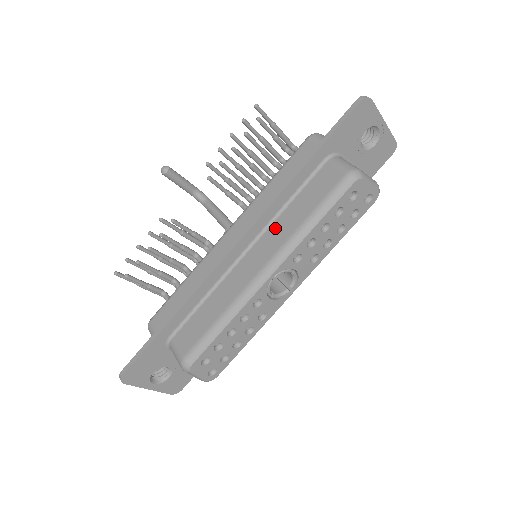
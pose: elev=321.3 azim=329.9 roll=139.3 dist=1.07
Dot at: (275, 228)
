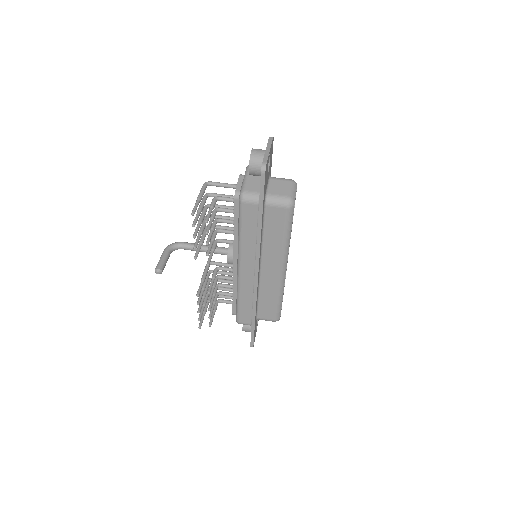
Dot at: (267, 251)
